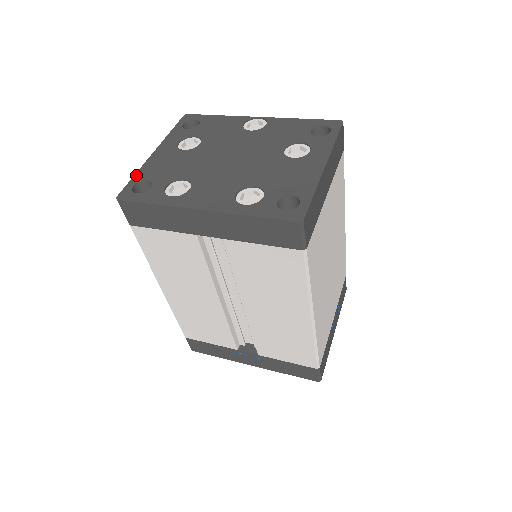
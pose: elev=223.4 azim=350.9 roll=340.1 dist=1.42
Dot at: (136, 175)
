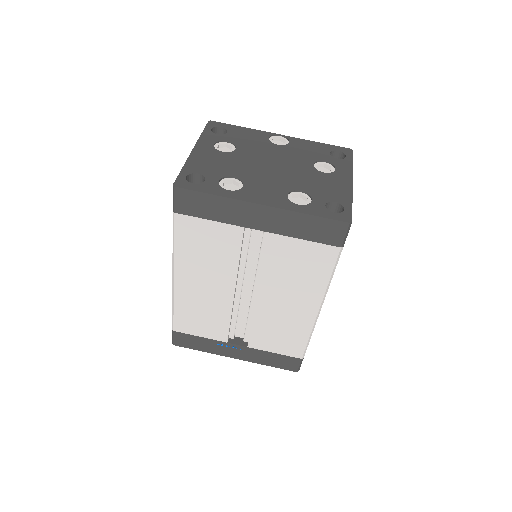
Dot at: (185, 167)
